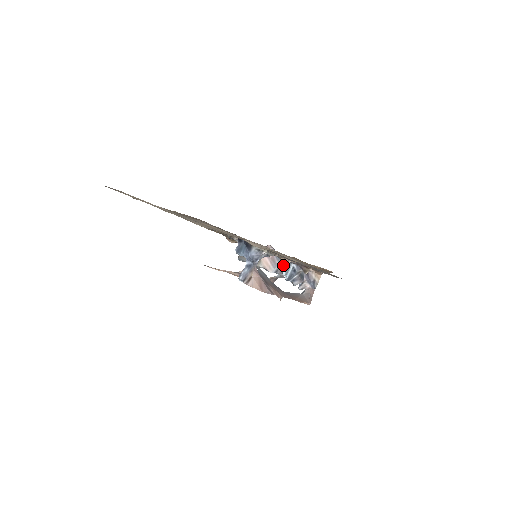
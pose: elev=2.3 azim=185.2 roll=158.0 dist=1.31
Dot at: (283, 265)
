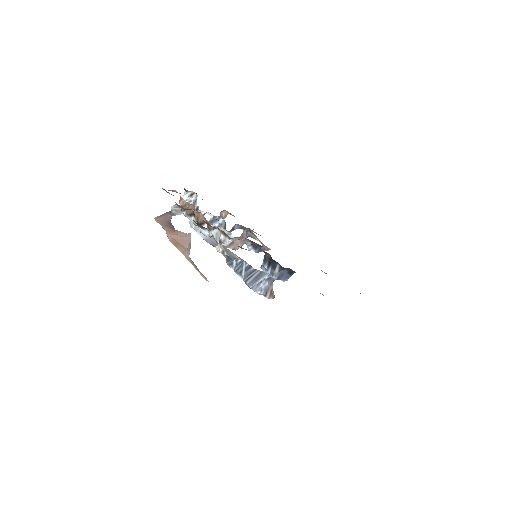
Dot at: occluded
